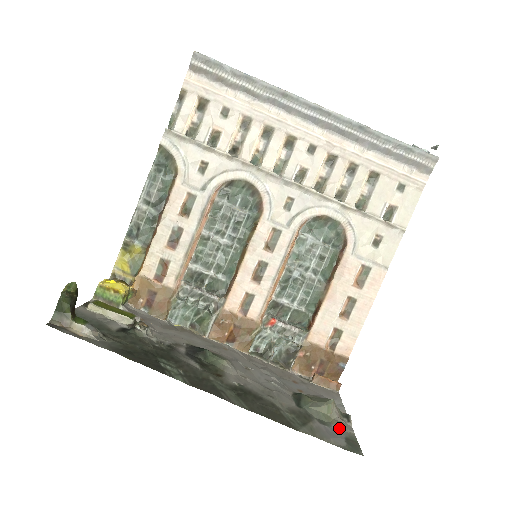
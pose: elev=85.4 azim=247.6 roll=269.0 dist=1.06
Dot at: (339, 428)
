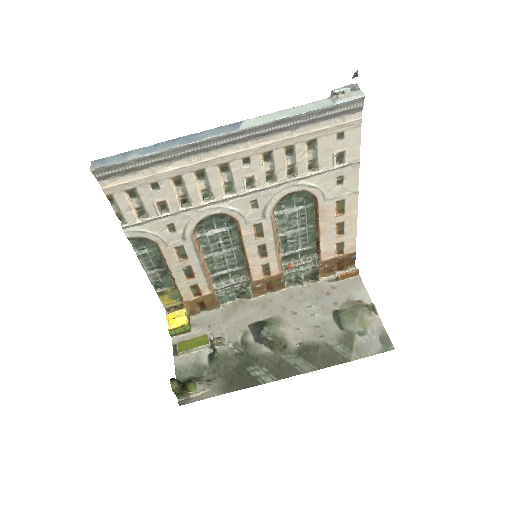
Dot at: (372, 329)
